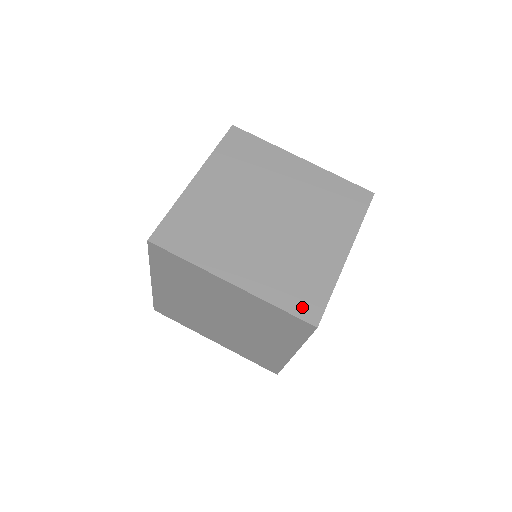
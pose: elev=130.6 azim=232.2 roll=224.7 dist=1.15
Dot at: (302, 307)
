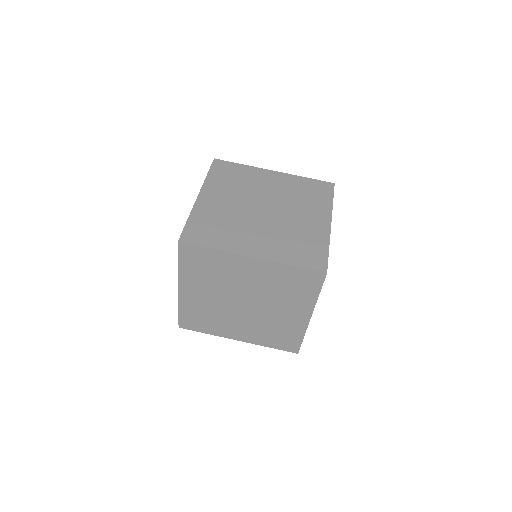
Dot at: (311, 262)
